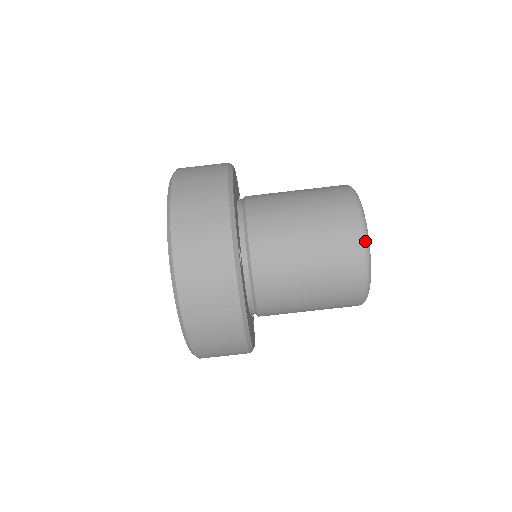
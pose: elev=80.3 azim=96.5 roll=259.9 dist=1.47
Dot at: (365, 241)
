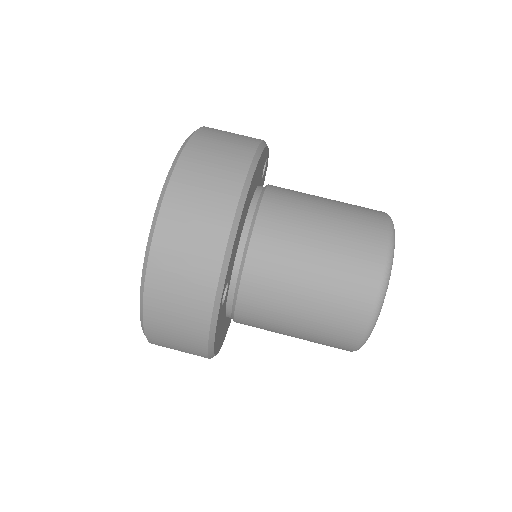
Dot at: (373, 318)
